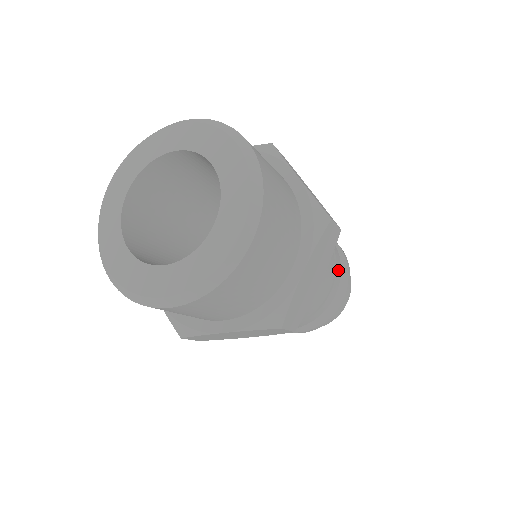
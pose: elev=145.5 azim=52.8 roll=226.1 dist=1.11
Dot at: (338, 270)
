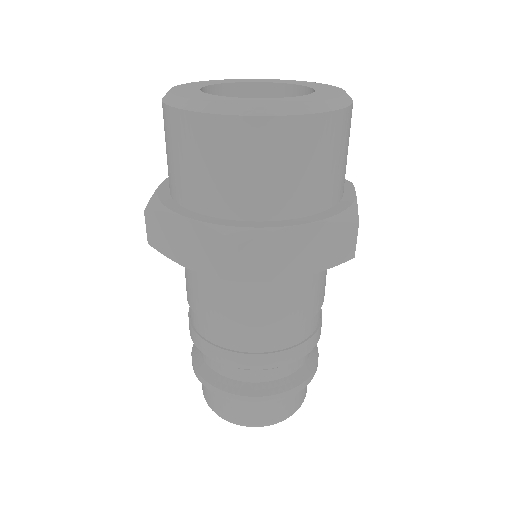
Dot at: occluded
